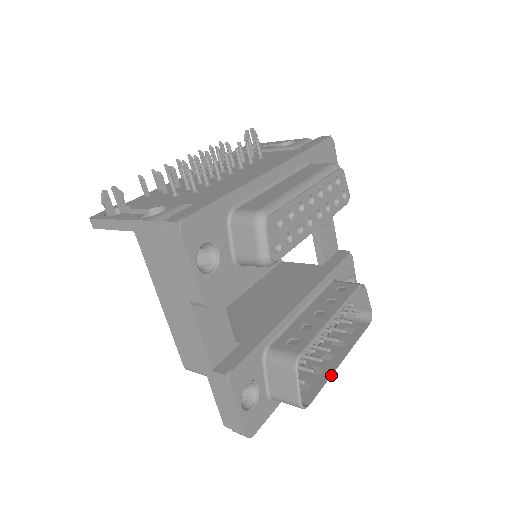
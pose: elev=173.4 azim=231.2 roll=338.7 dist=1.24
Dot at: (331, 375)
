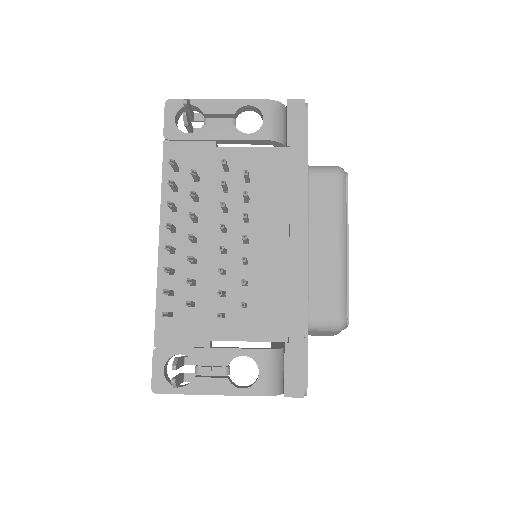
Dot at: occluded
